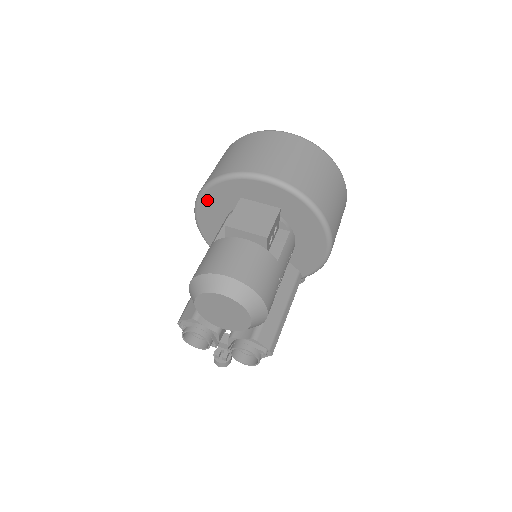
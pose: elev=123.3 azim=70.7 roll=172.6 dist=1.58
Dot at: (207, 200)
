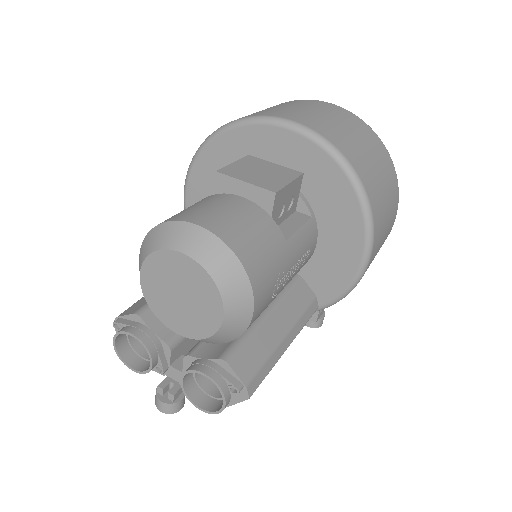
Dot at: (203, 164)
